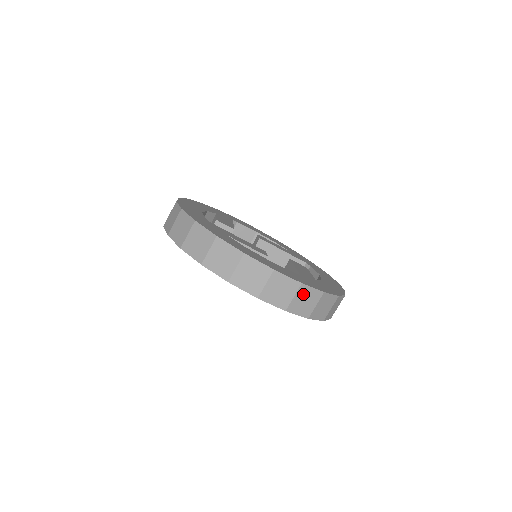
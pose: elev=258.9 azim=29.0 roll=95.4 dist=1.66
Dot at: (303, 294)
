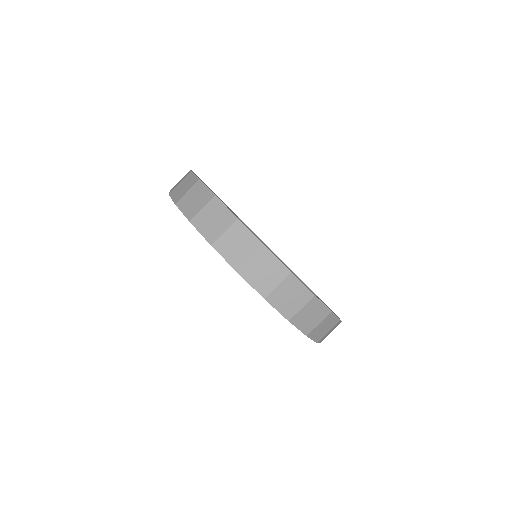
Dot at: (237, 234)
